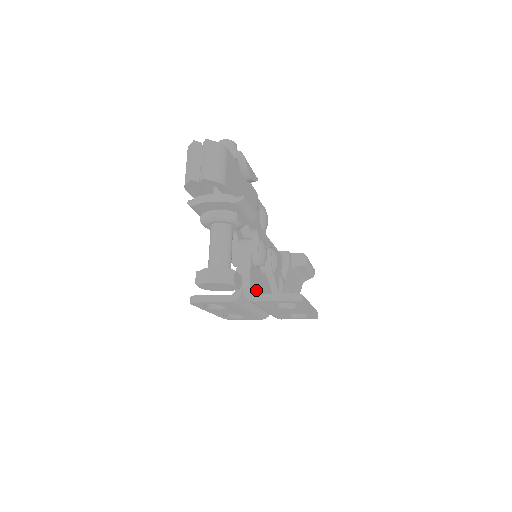
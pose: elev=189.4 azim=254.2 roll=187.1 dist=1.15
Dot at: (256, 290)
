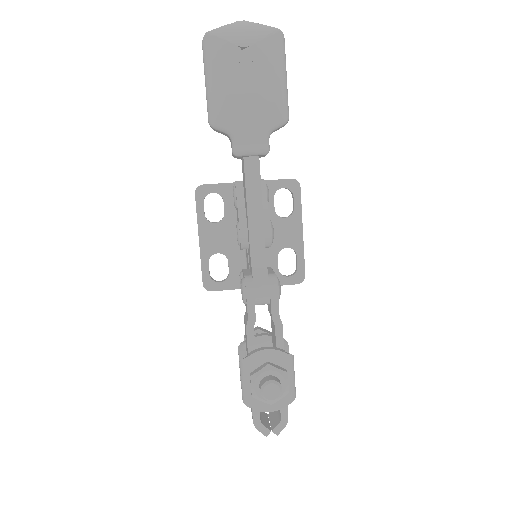
Dot at: occluded
